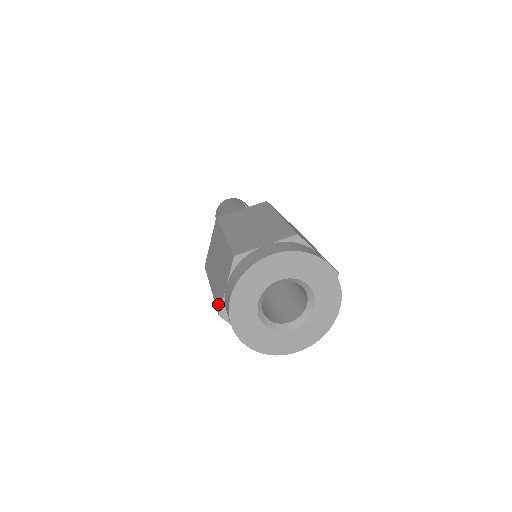
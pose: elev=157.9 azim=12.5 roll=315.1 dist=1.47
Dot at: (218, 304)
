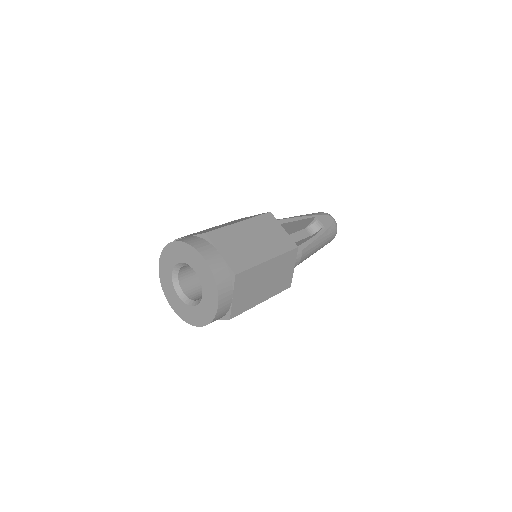
Dot at: occluded
